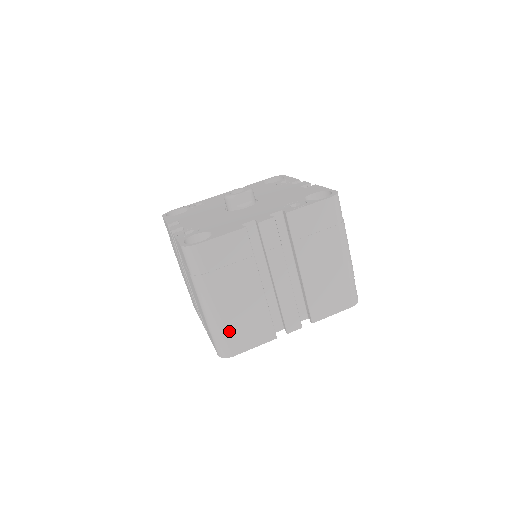
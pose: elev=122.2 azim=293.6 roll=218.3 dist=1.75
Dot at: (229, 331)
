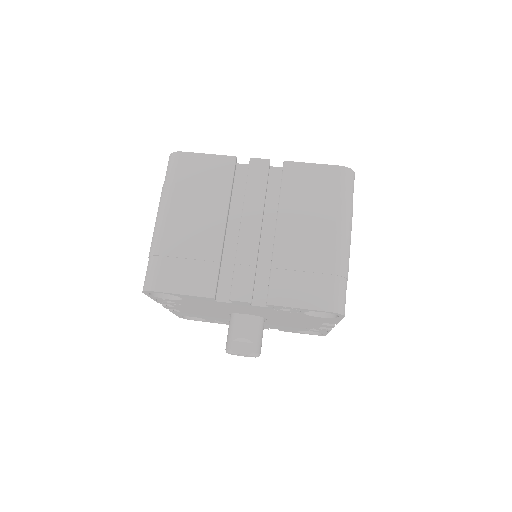
Dot at: (165, 257)
